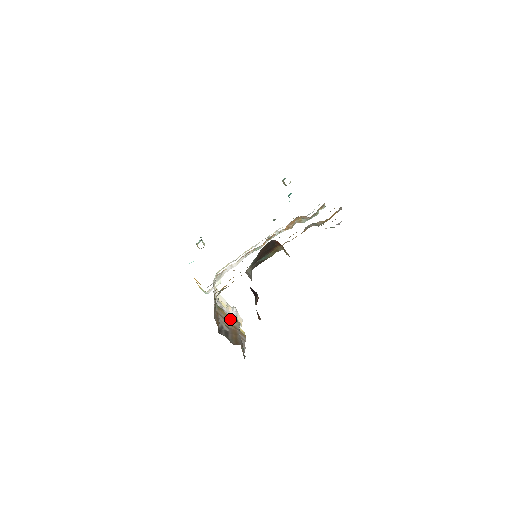
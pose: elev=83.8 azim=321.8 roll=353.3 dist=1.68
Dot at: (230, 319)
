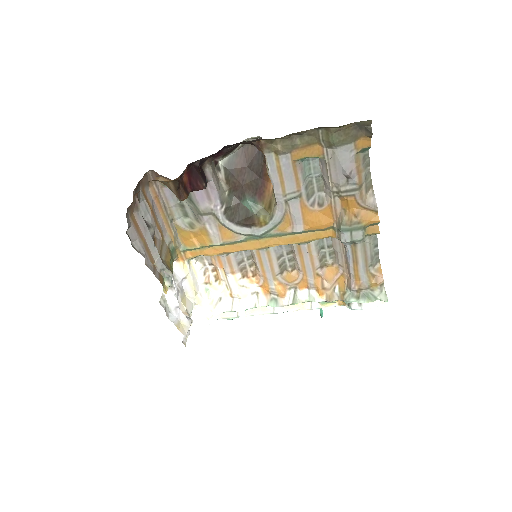
Dot at: (168, 262)
